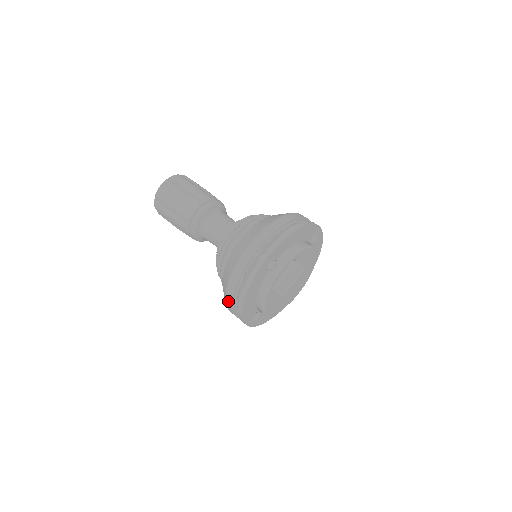
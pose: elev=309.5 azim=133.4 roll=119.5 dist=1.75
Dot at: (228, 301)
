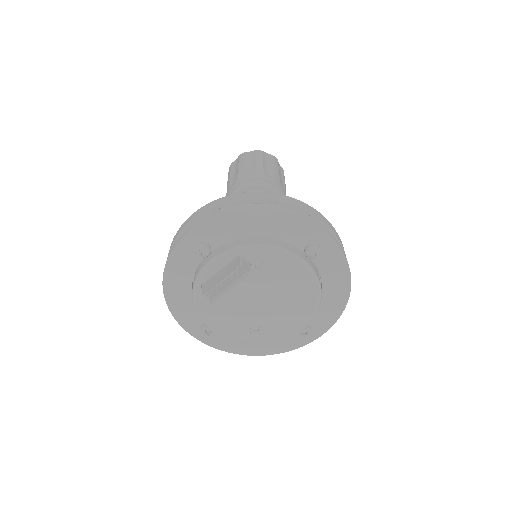
Dot at: occluded
